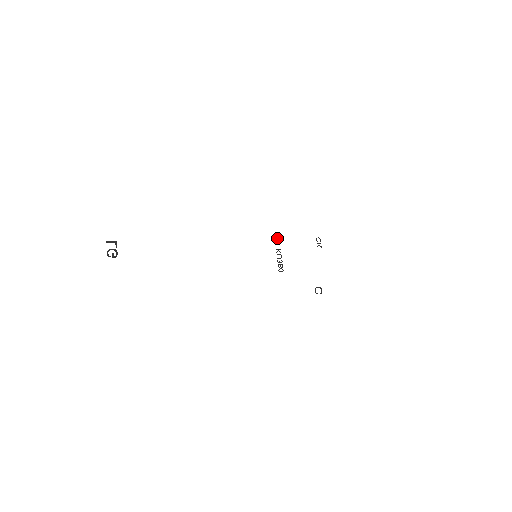
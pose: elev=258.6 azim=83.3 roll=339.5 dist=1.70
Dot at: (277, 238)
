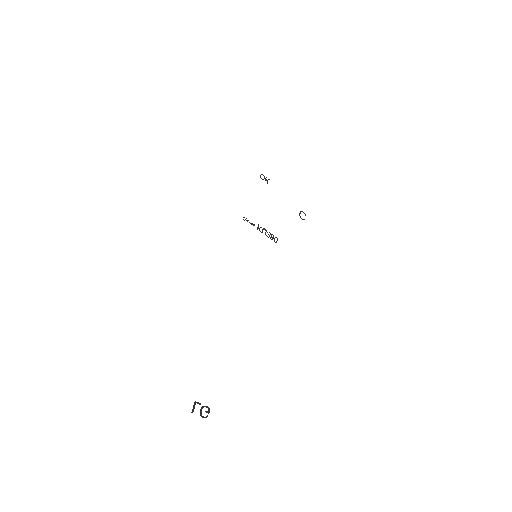
Dot at: occluded
